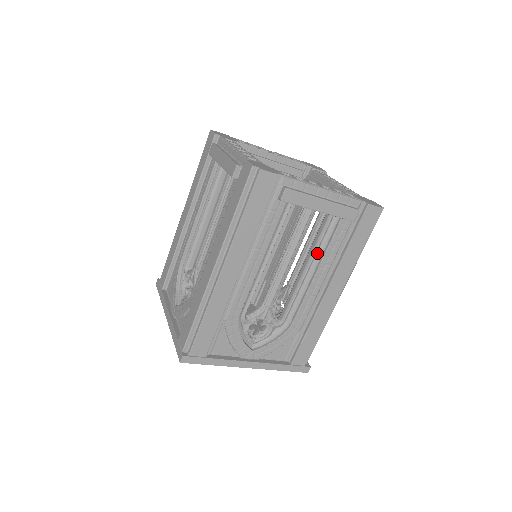
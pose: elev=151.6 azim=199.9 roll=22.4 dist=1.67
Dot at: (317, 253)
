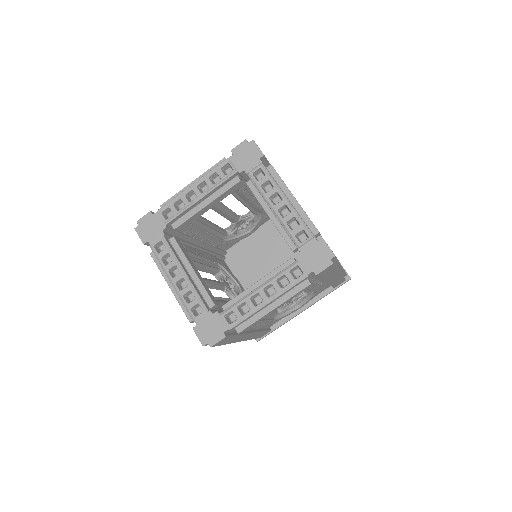
Dot at: occluded
